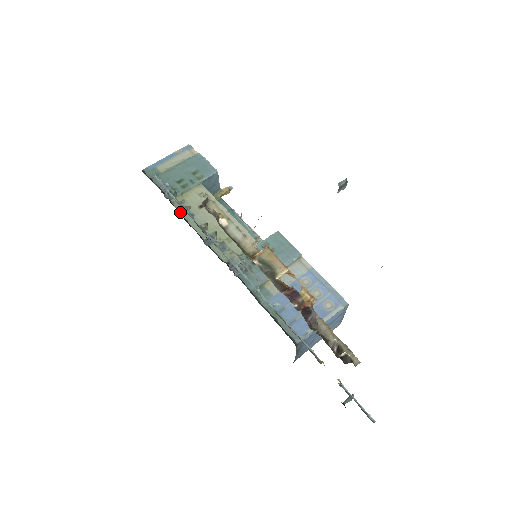
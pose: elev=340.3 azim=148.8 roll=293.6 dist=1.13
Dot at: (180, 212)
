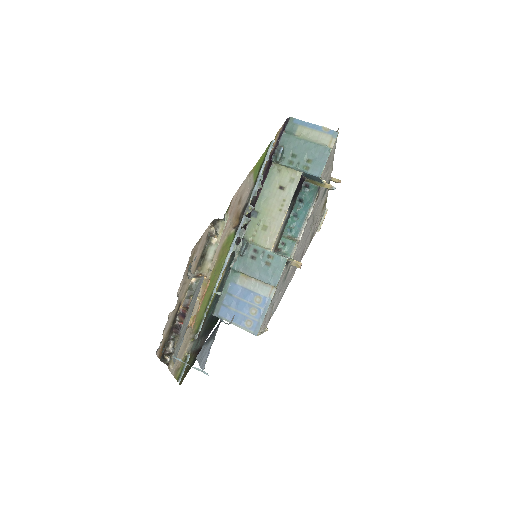
Dot at: (267, 176)
